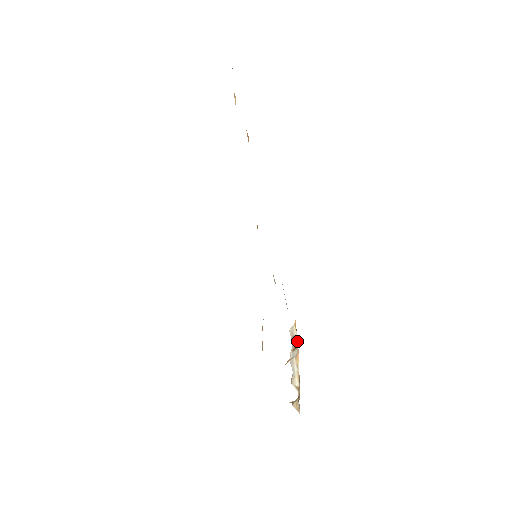
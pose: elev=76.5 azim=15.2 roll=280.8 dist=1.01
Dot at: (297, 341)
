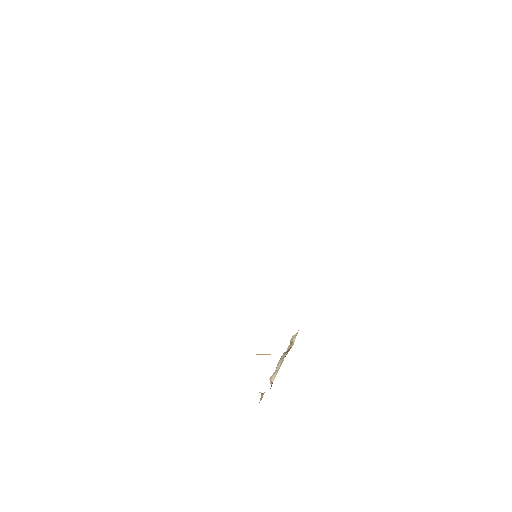
Dot at: (291, 347)
